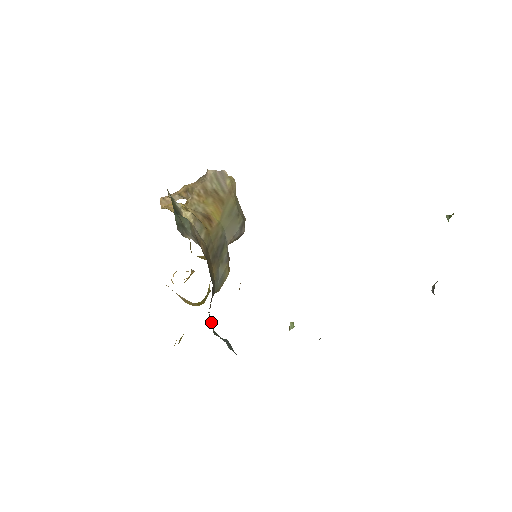
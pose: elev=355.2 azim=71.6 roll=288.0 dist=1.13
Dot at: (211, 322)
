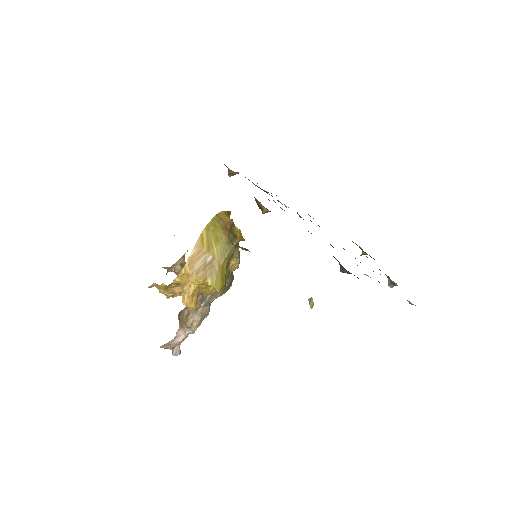
Dot at: occluded
